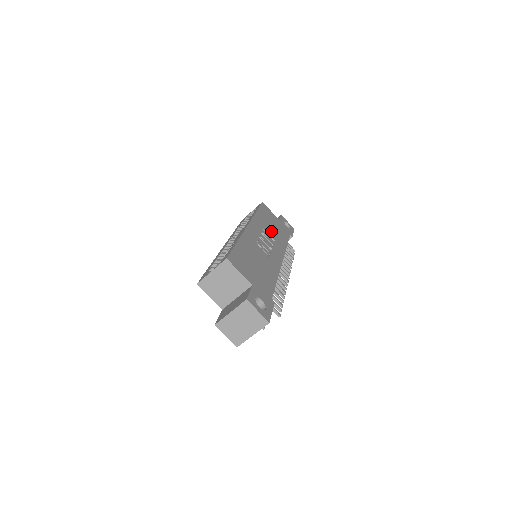
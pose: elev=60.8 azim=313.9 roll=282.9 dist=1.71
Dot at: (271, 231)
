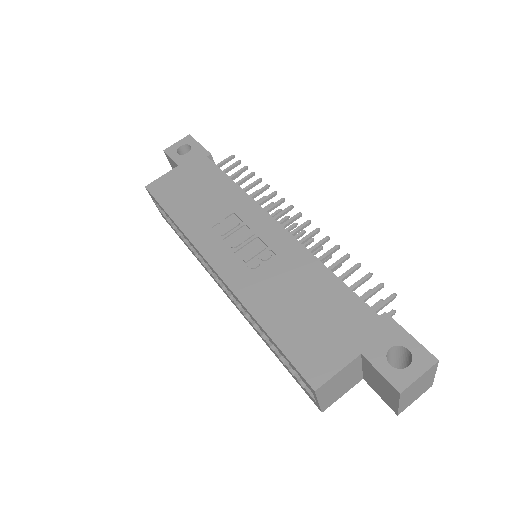
Dot at: (212, 208)
